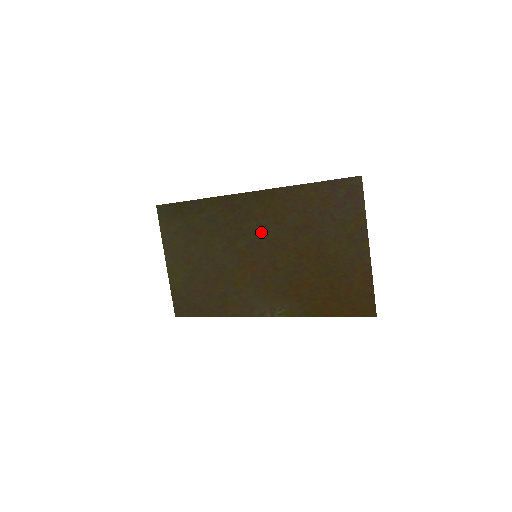
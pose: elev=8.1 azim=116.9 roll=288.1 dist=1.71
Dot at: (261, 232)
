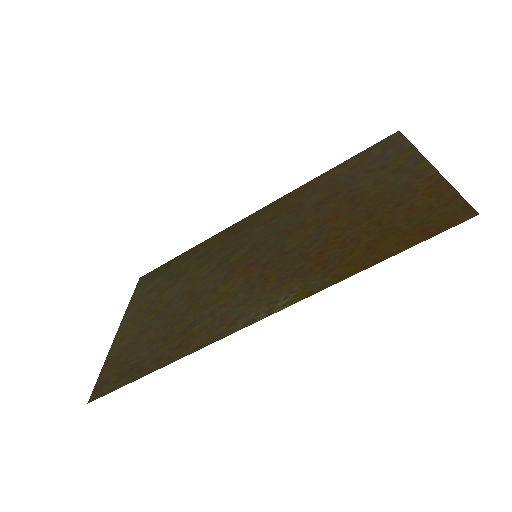
Dot at: (268, 231)
